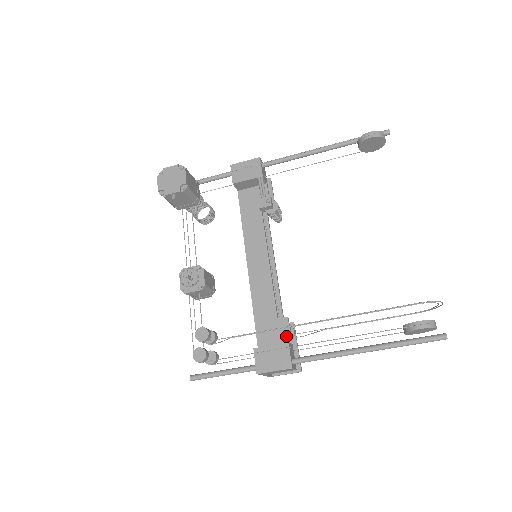
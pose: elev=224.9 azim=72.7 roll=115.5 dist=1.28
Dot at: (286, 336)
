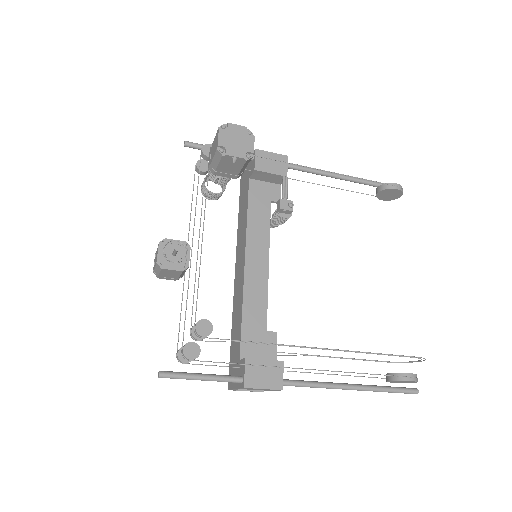
Dot at: (272, 352)
